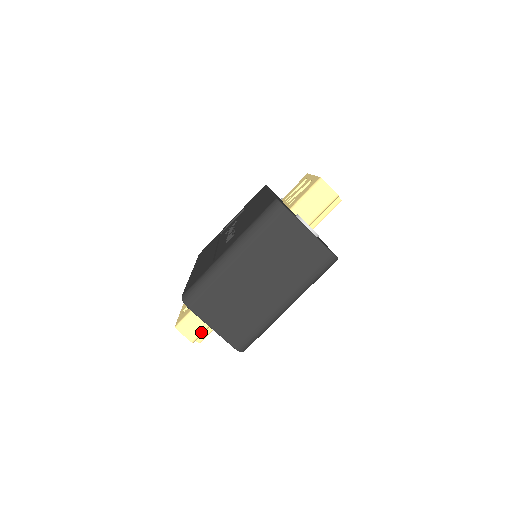
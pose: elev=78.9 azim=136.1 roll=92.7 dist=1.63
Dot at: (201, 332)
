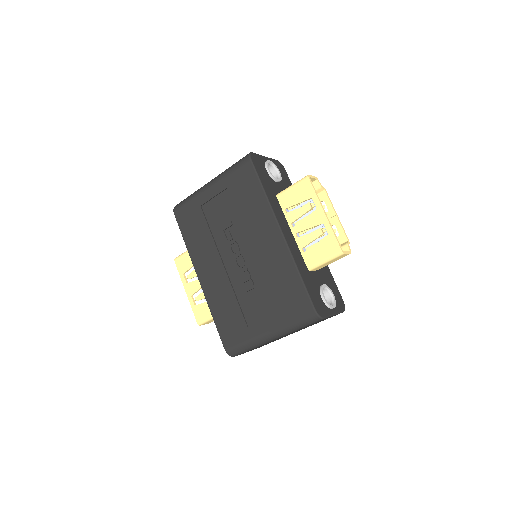
Dot at: occluded
